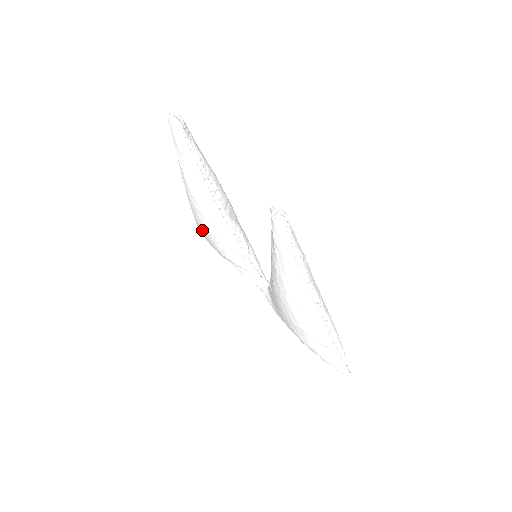
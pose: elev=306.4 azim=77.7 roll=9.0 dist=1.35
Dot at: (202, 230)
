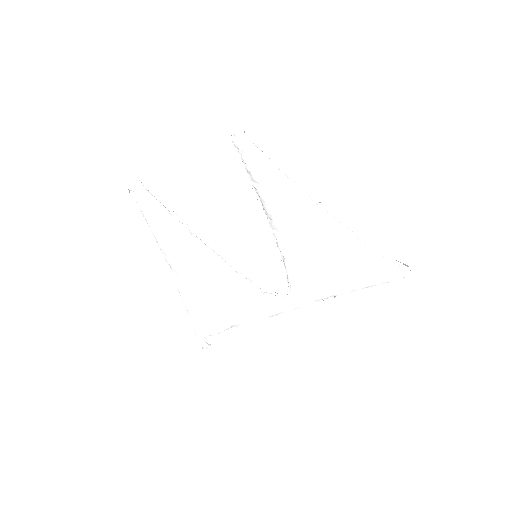
Dot at: (201, 288)
